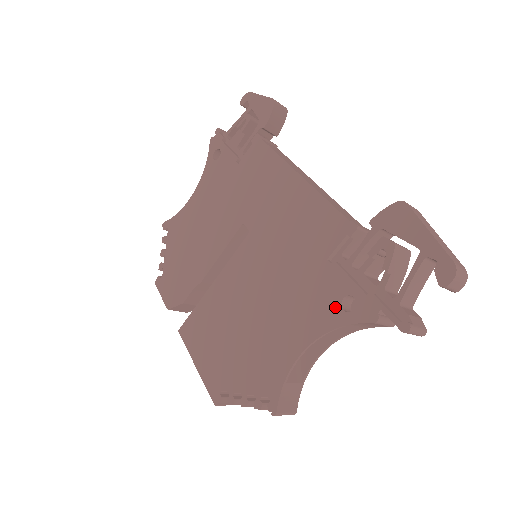
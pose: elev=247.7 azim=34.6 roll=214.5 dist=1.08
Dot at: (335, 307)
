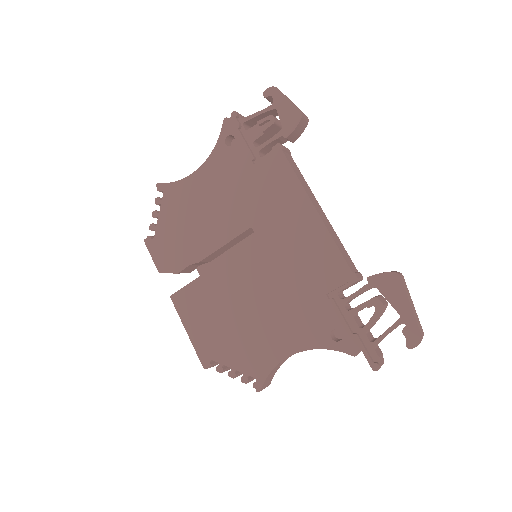
Dot at: (325, 334)
